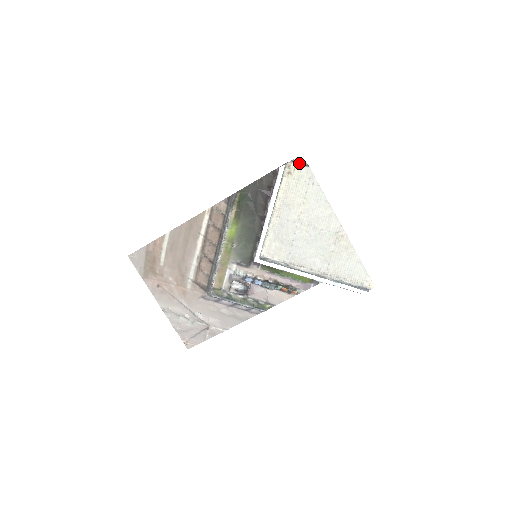
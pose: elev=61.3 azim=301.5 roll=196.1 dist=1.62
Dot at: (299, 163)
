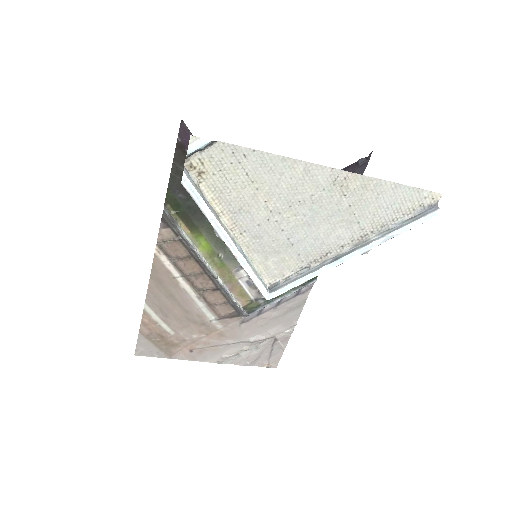
Dot at: (199, 150)
